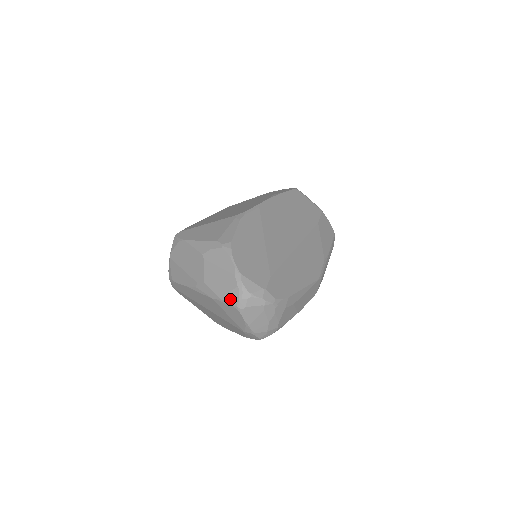
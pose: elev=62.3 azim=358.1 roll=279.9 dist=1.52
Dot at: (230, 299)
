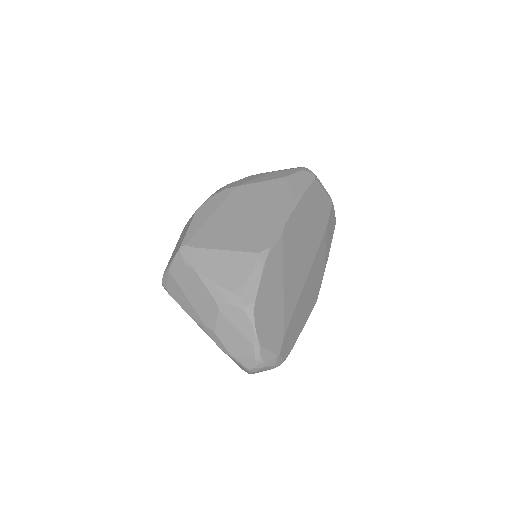
Dot at: (243, 362)
